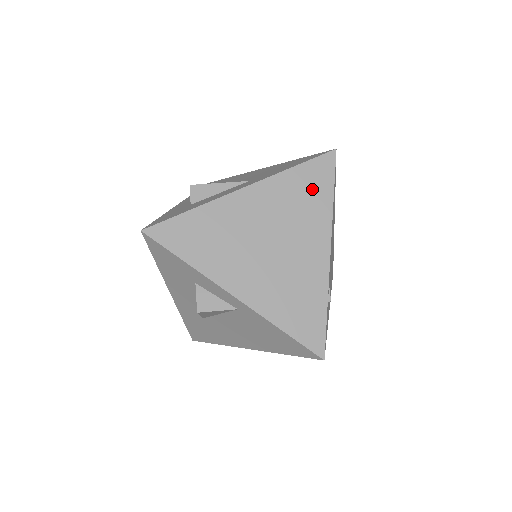
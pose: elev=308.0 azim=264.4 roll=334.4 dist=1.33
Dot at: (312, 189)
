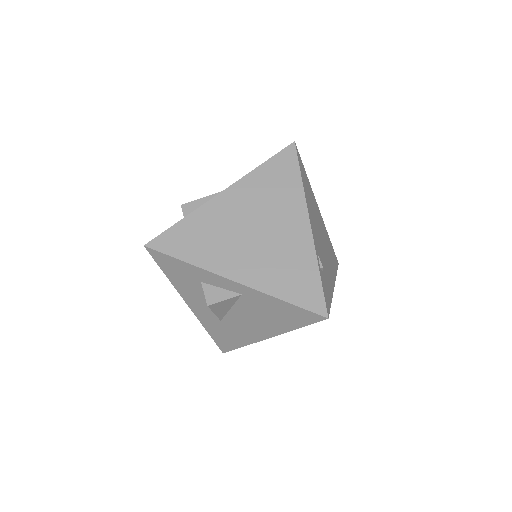
Dot at: (281, 178)
